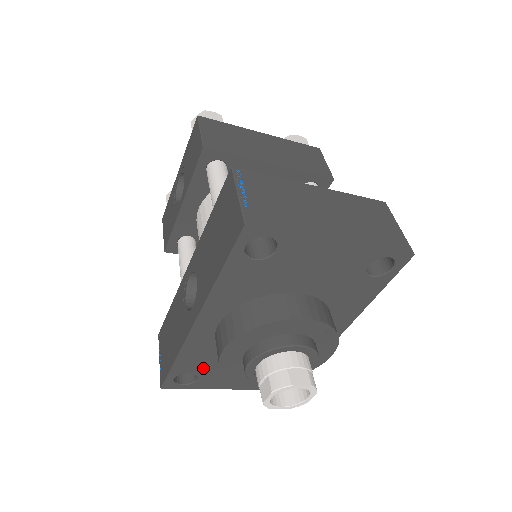
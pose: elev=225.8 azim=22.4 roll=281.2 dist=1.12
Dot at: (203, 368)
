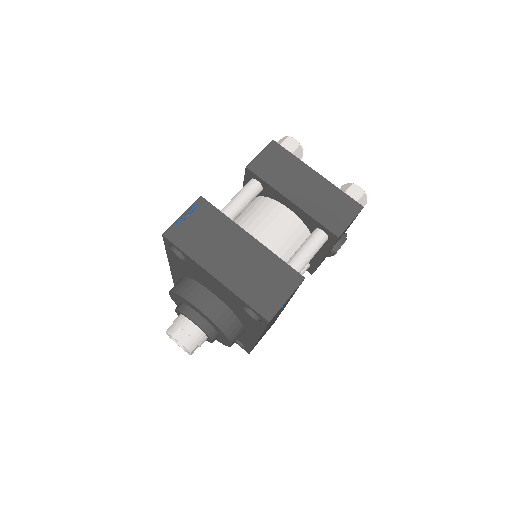
Dot at: occluded
